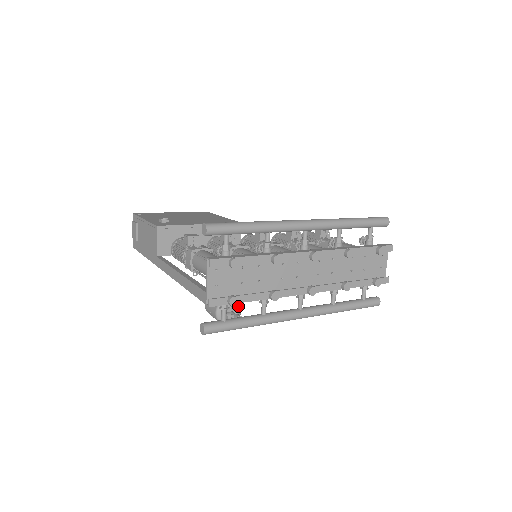
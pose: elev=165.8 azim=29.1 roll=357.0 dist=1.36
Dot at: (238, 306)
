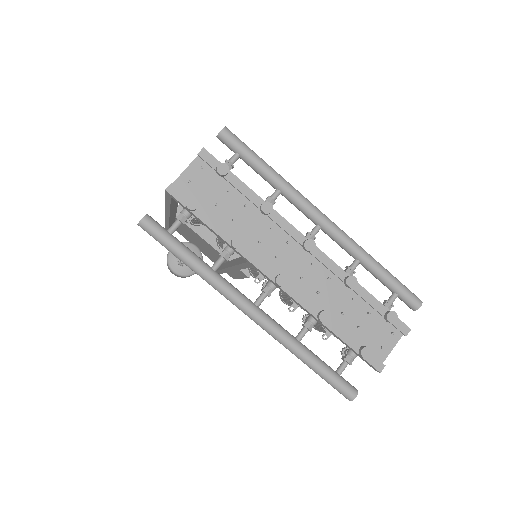
Dot at: occluded
